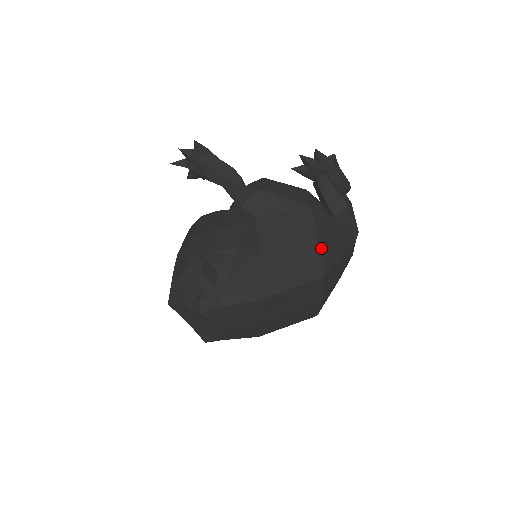
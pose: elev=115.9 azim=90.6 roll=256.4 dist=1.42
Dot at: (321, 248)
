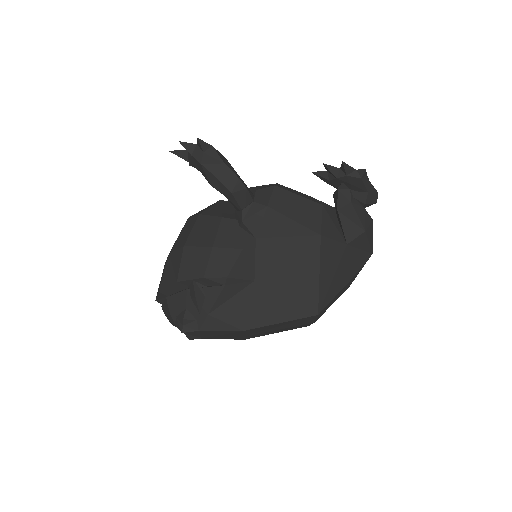
Dot at: (322, 283)
